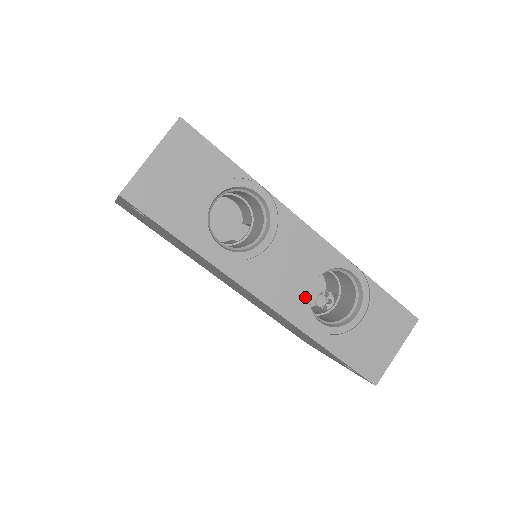
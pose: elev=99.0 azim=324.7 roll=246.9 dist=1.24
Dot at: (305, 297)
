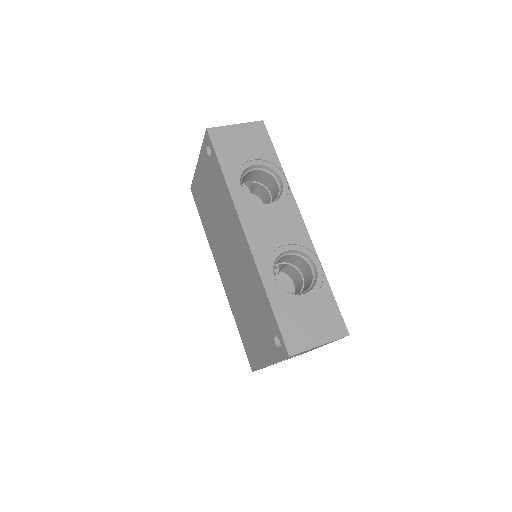
Dot at: (274, 254)
